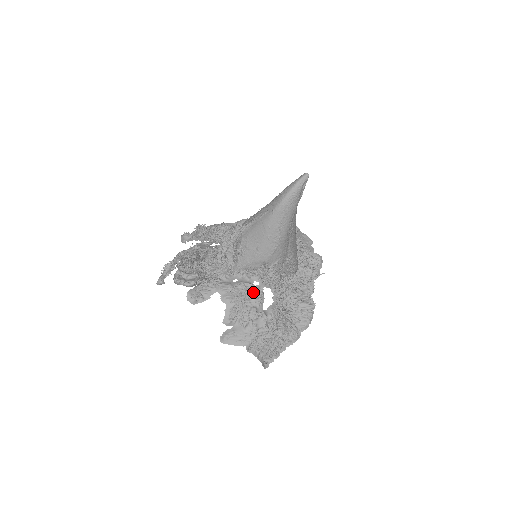
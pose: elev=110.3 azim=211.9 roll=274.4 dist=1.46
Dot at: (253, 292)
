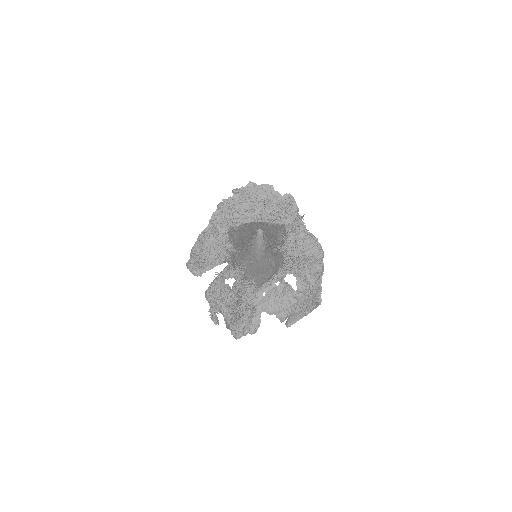
Dot at: (281, 291)
